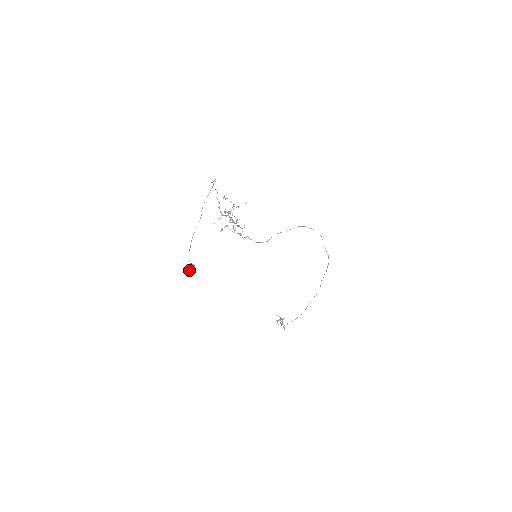
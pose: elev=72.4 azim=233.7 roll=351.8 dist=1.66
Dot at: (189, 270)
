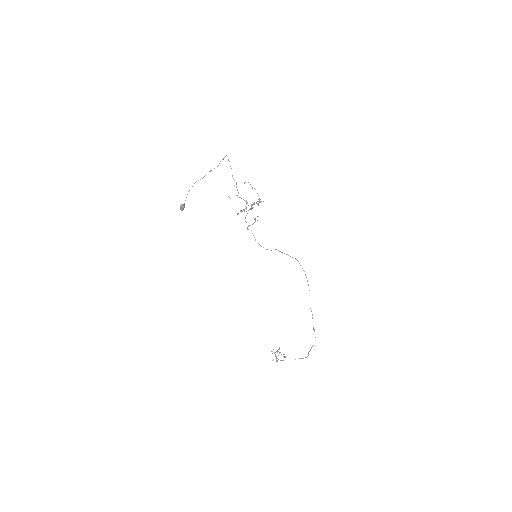
Dot at: (181, 208)
